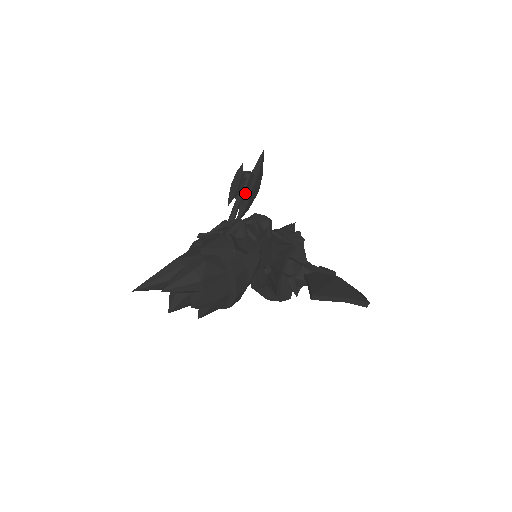
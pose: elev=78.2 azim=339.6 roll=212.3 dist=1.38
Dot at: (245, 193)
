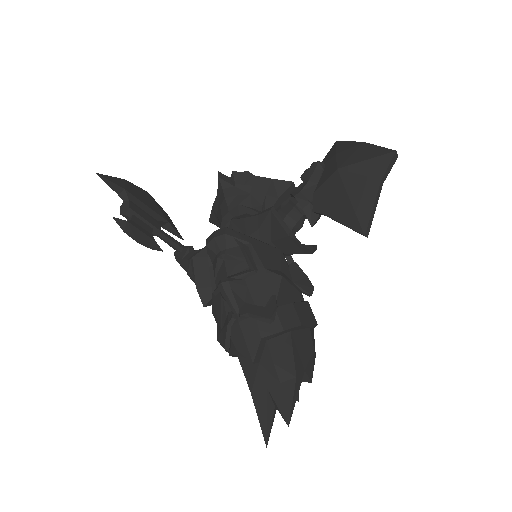
Dot at: (151, 221)
